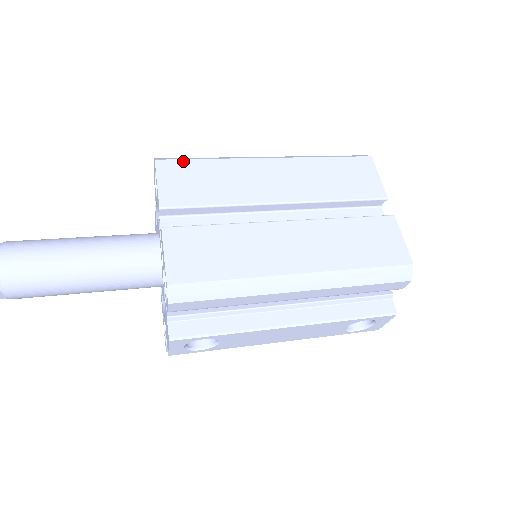
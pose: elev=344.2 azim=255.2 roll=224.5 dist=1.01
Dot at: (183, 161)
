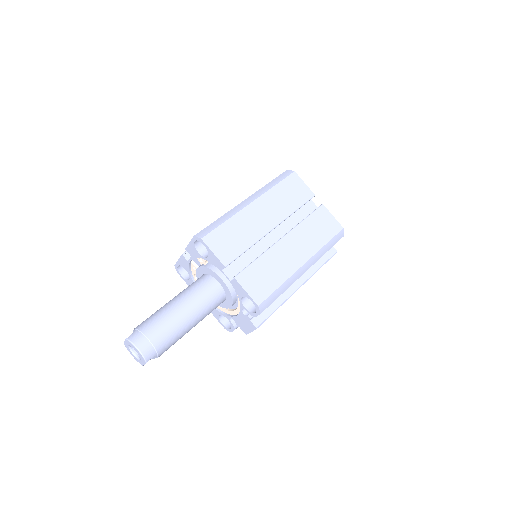
Dot at: (215, 231)
